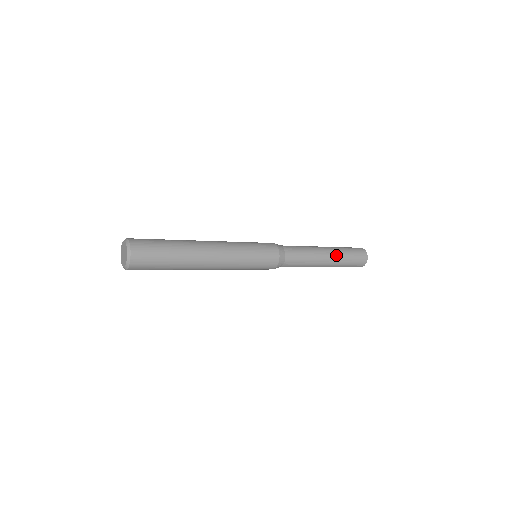
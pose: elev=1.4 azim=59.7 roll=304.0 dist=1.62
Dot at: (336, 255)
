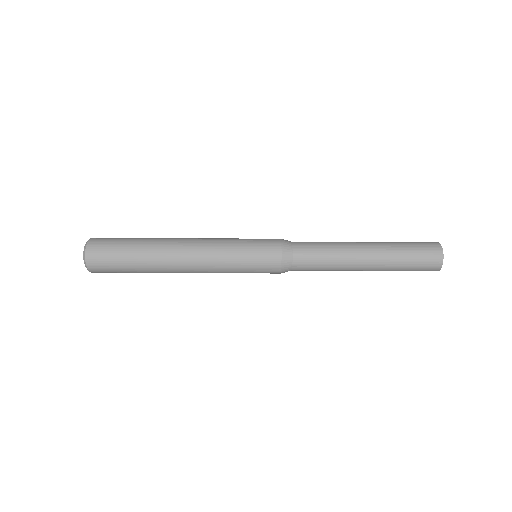
Dot at: (380, 266)
